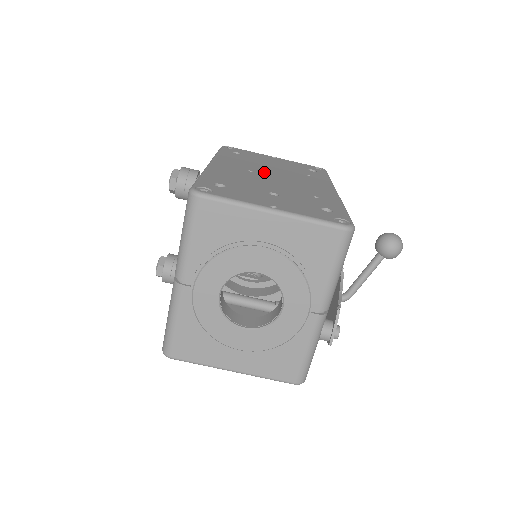
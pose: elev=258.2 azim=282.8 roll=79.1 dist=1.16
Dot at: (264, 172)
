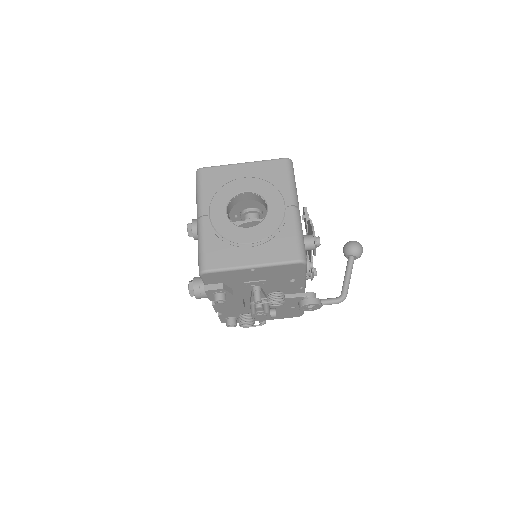
Dot at: occluded
